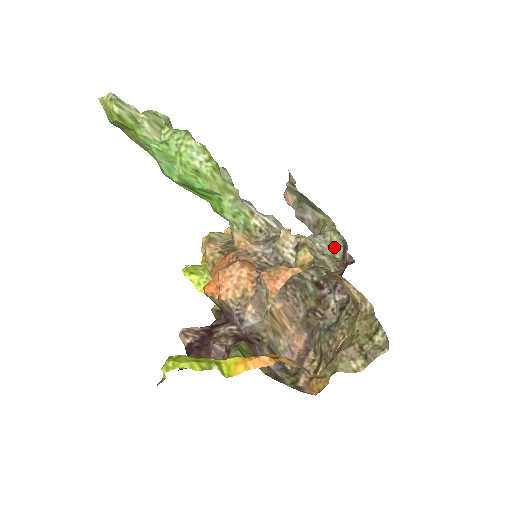
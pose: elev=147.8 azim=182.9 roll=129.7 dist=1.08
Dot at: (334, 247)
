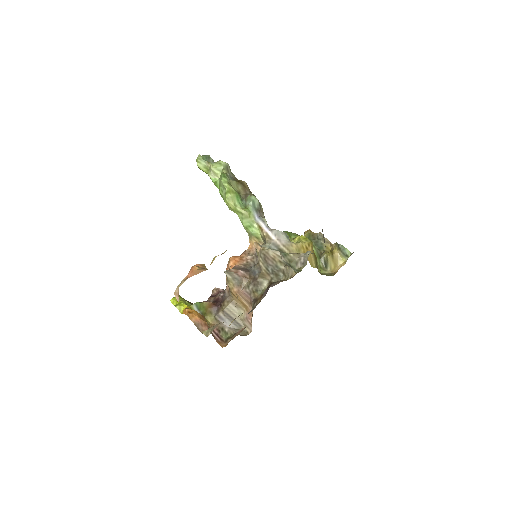
Dot at: occluded
